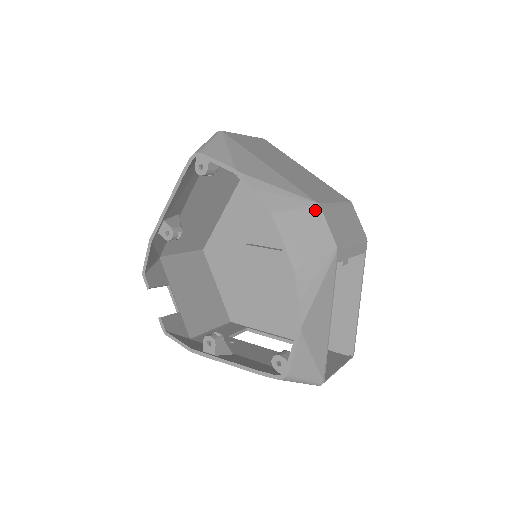
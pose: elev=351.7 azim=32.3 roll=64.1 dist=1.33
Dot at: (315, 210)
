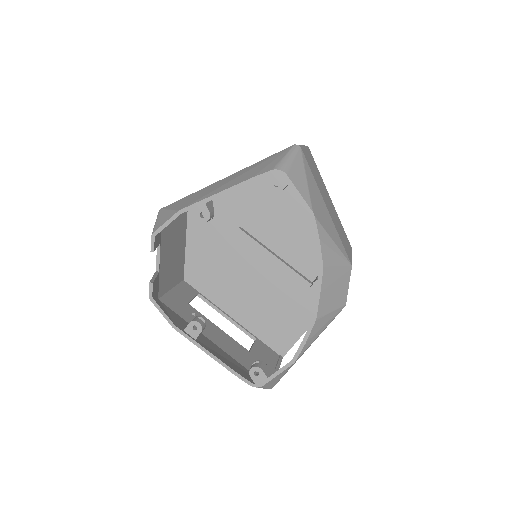
Dot at: (348, 271)
